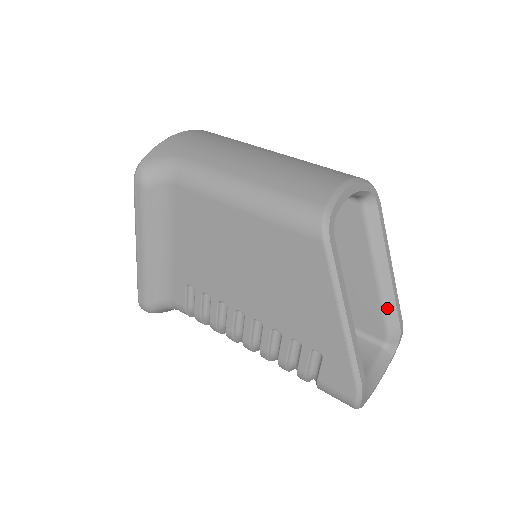
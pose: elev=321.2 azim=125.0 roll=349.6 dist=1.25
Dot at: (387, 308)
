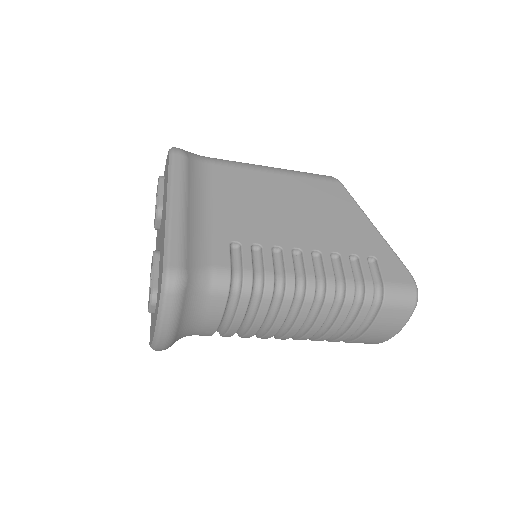
Dot at: occluded
